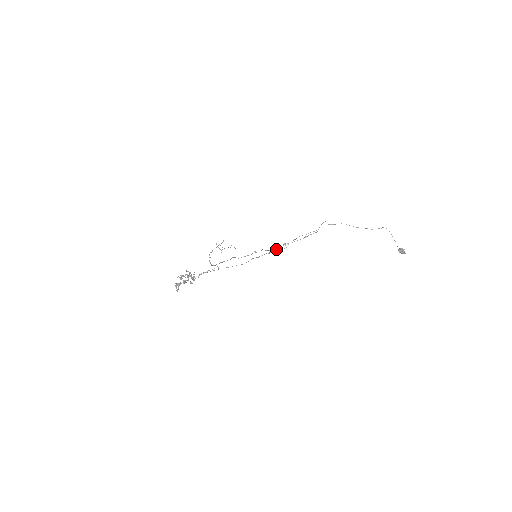
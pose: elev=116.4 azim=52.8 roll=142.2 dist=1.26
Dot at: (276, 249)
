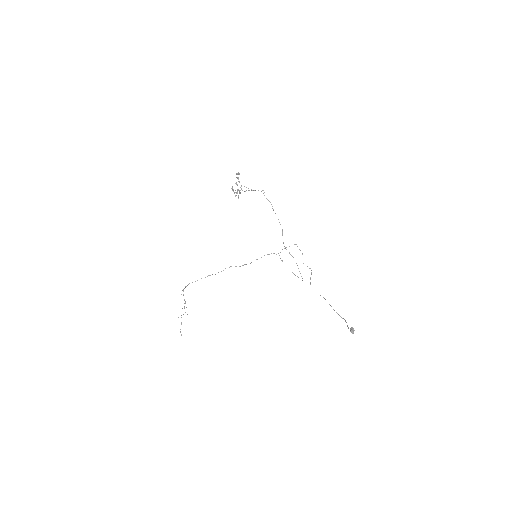
Dot at: occluded
